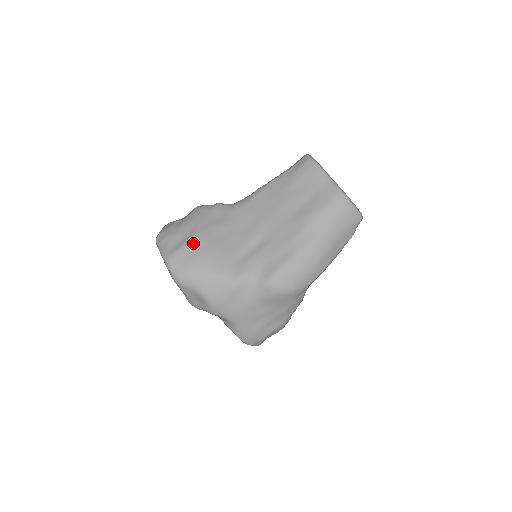
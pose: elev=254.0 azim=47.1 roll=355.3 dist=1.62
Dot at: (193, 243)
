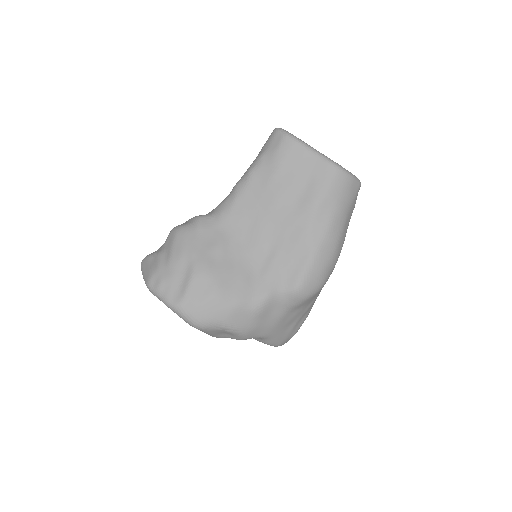
Dot at: (199, 280)
